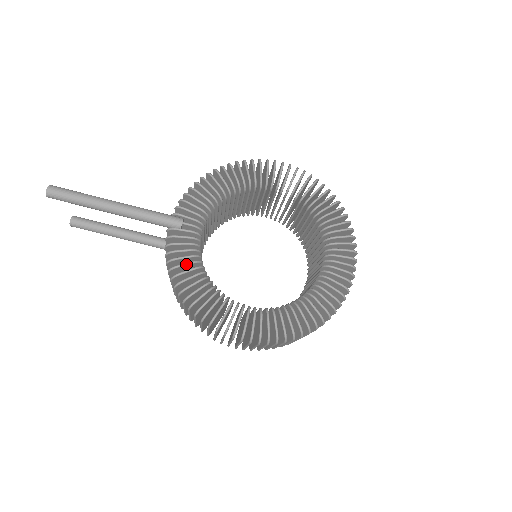
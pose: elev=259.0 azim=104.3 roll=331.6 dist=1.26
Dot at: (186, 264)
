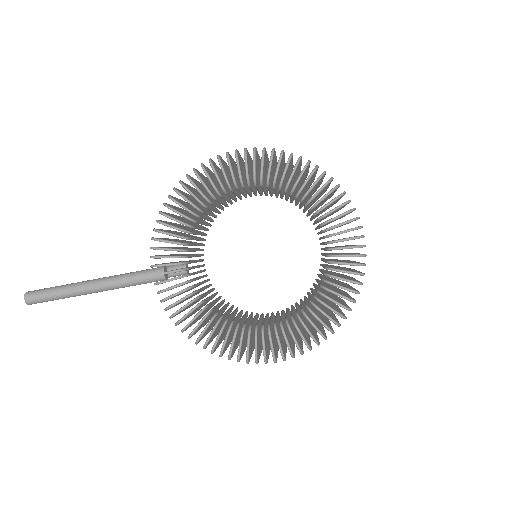
Dot at: (188, 314)
